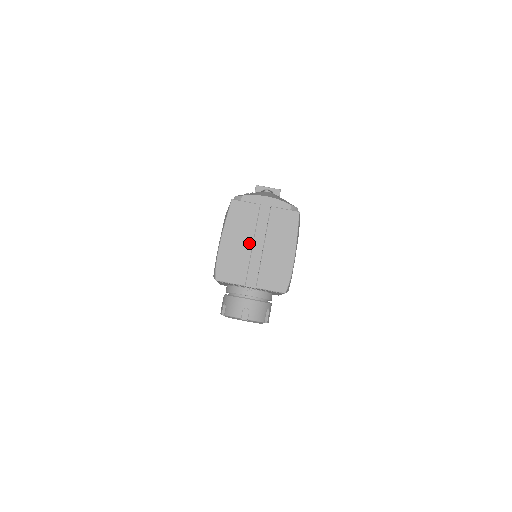
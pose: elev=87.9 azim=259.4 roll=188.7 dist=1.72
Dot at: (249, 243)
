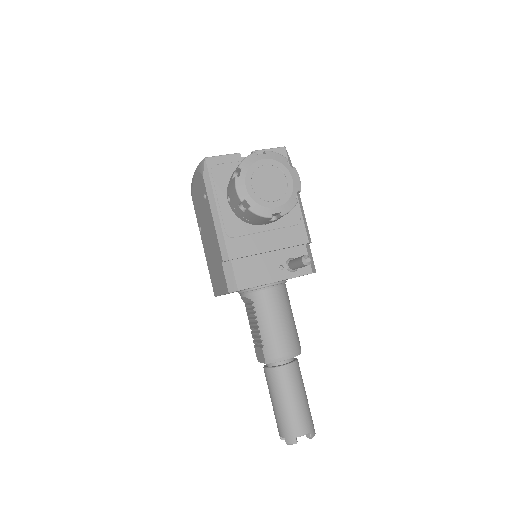
Dot at: occluded
